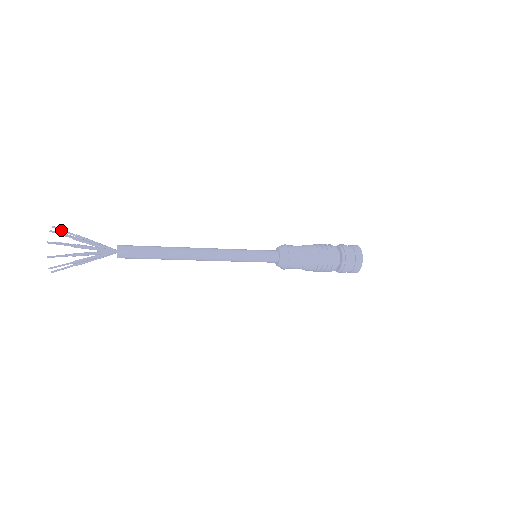
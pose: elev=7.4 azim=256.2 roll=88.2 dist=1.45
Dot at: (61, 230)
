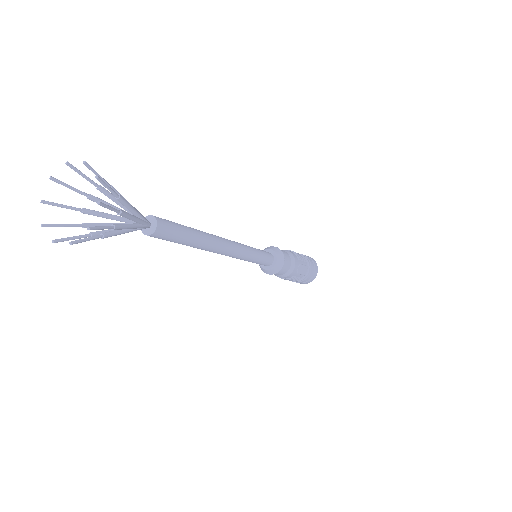
Dot at: (95, 172)
